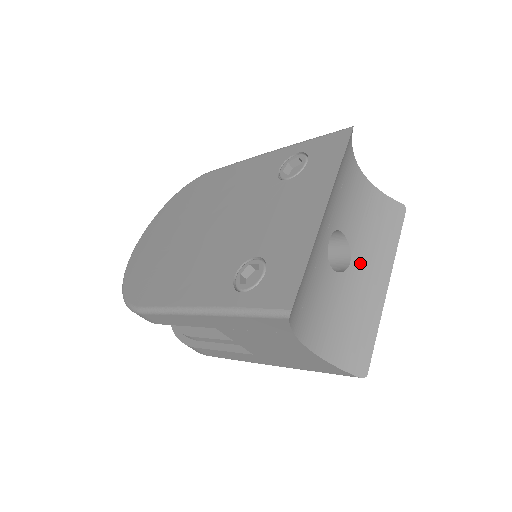
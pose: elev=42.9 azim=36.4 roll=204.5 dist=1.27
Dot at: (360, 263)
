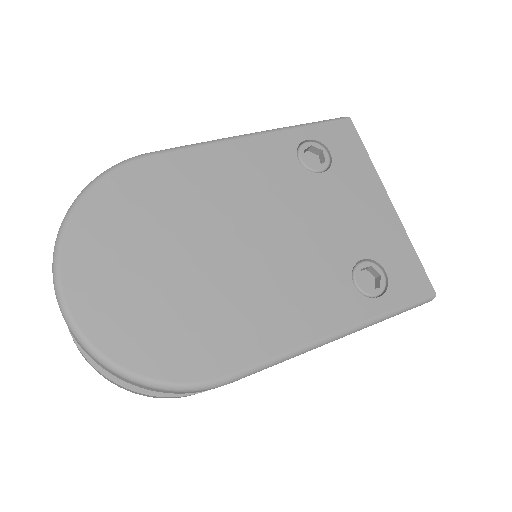
Dot at: occluded
